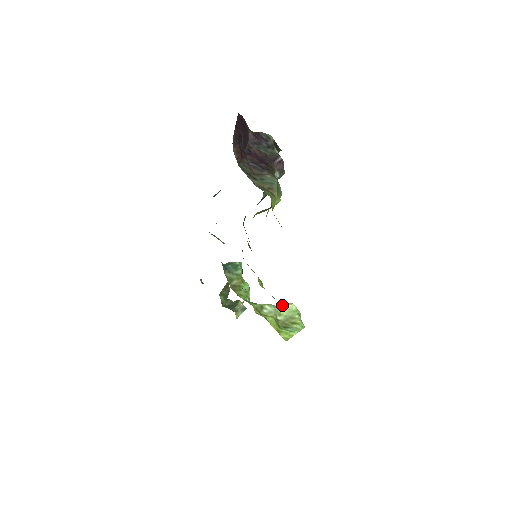
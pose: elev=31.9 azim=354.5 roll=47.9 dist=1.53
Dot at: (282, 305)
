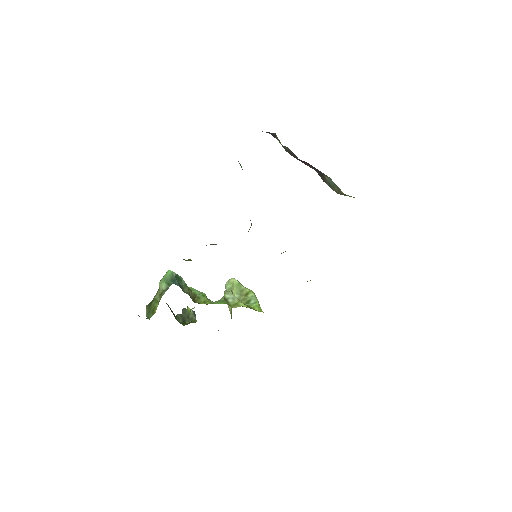
Dot at: (229, 286)
